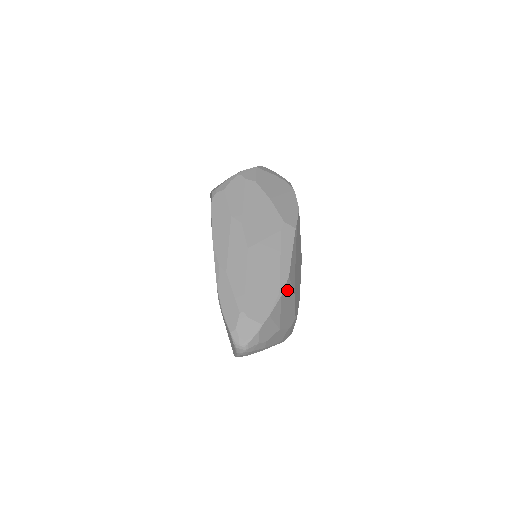
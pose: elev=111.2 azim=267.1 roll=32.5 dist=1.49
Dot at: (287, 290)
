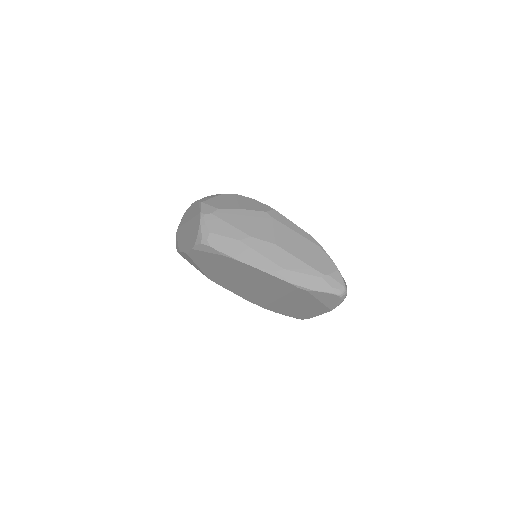
Dot at: occluded
